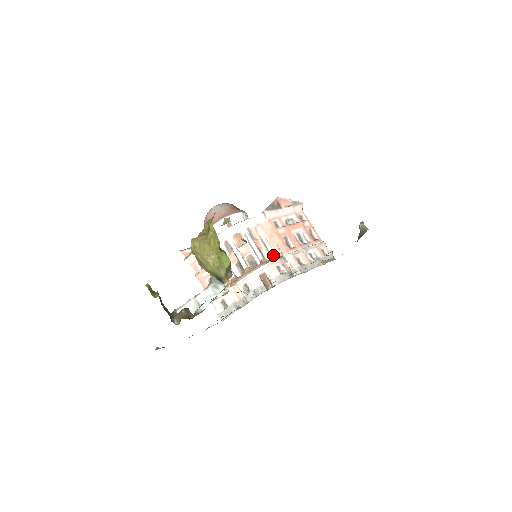
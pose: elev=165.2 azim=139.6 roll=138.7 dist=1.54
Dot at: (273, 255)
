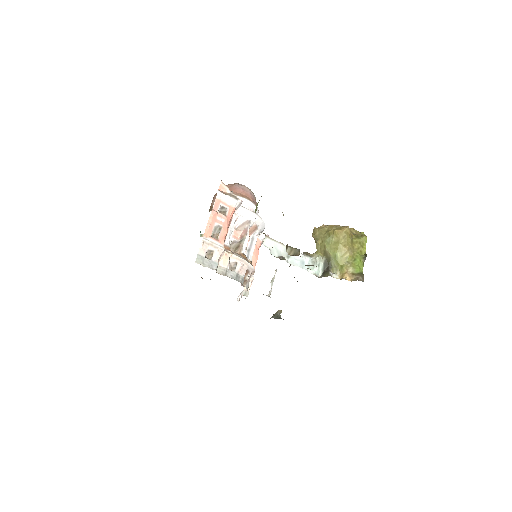
Dot at: occluded
